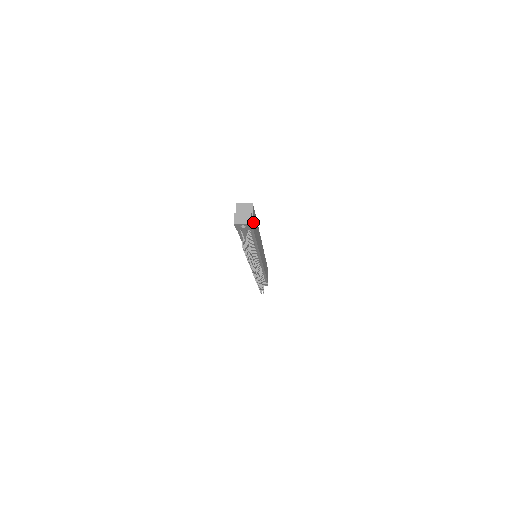
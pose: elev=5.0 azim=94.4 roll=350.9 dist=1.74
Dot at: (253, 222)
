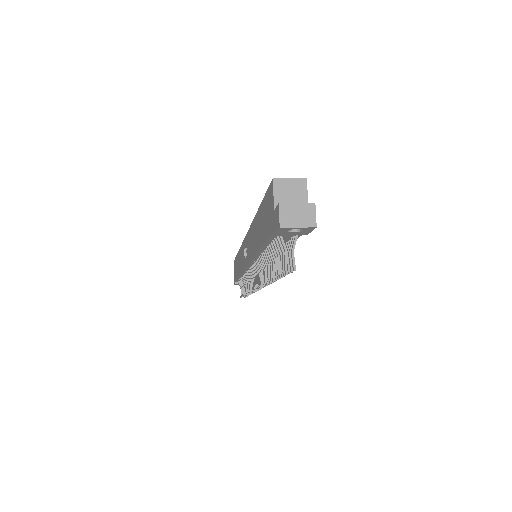
Dot at: occluded
